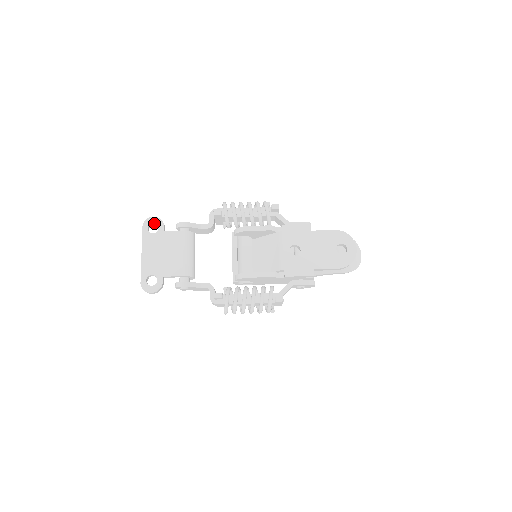
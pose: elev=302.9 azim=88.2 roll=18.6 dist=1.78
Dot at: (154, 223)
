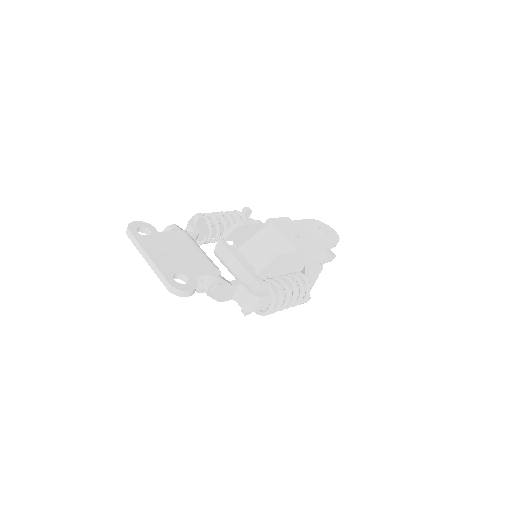
Dot at: (141, 227)
